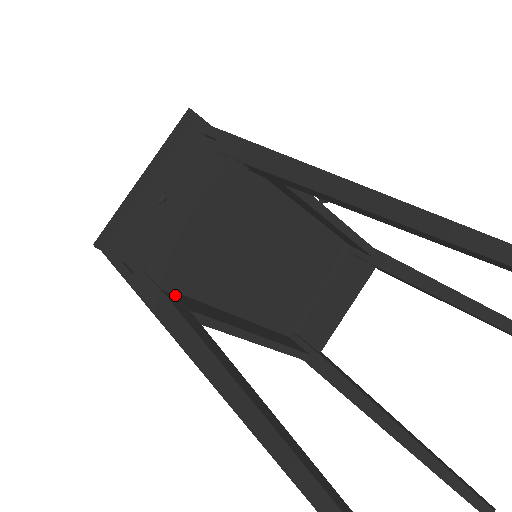
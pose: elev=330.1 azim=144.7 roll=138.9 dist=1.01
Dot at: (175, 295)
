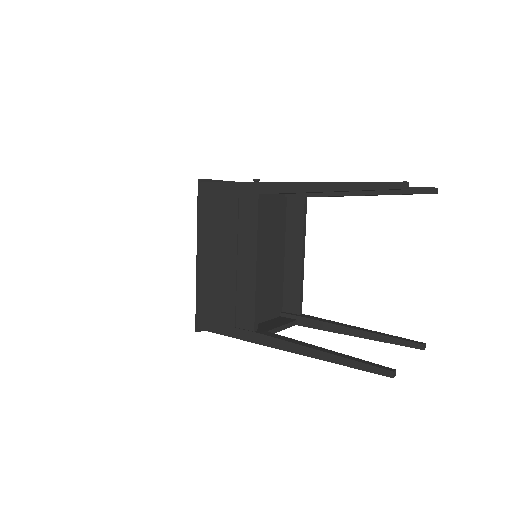
Dot at: occluded
